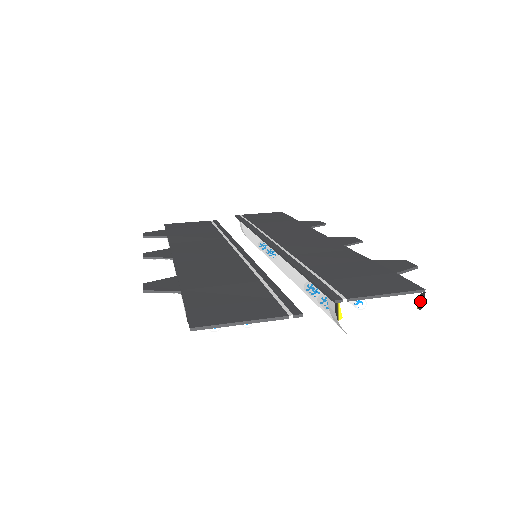
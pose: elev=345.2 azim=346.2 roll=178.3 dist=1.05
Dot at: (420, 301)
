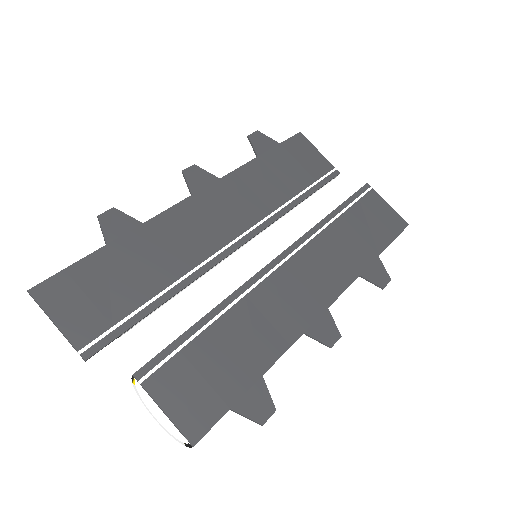
Dot at: (187, 444)
